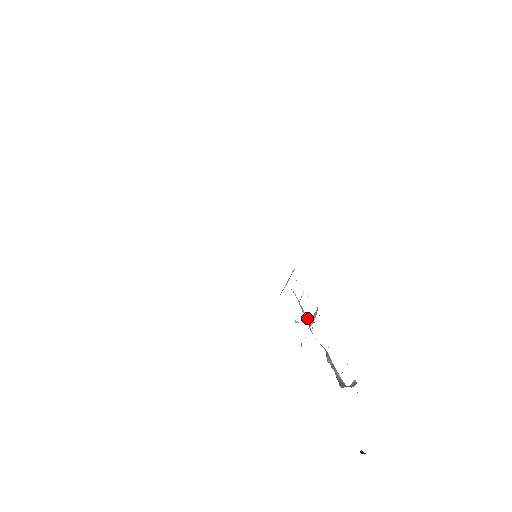
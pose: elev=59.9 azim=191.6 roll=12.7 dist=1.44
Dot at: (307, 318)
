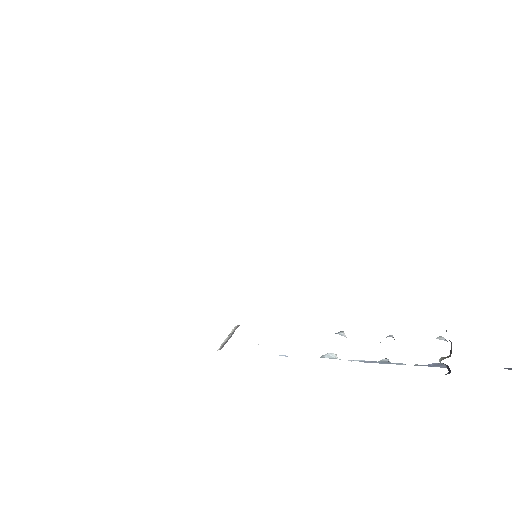
Dot at: occluded
